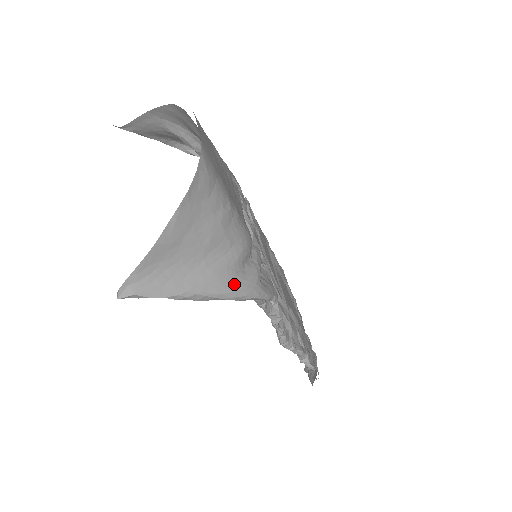
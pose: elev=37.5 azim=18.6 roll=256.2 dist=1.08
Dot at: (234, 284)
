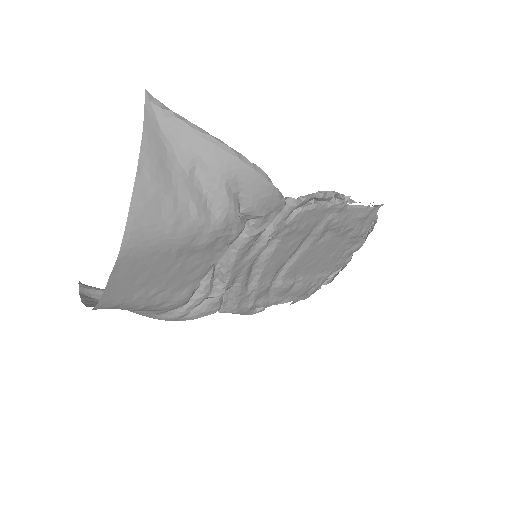
Dot at: (151, 317)
